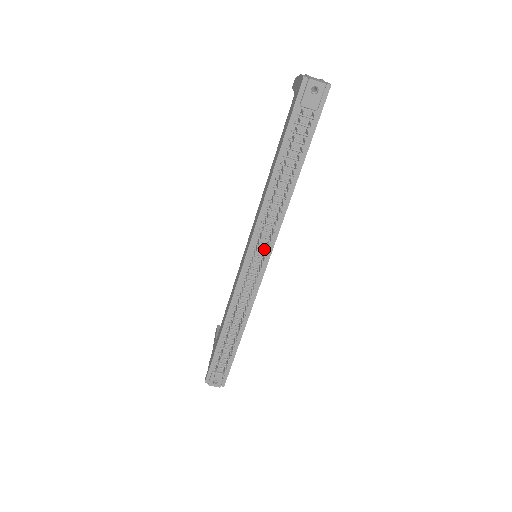
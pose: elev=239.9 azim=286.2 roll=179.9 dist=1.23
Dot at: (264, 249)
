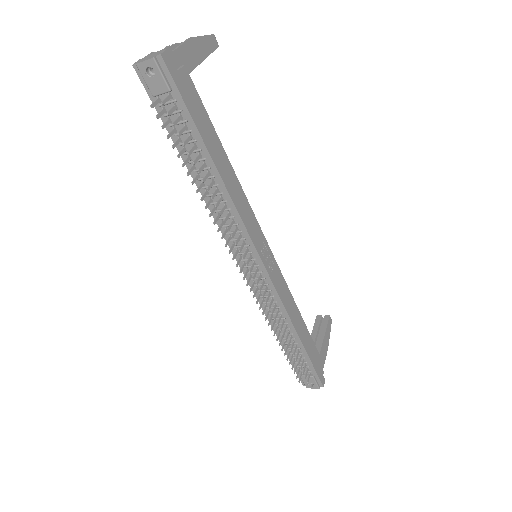
Dot at: (247, 251)
